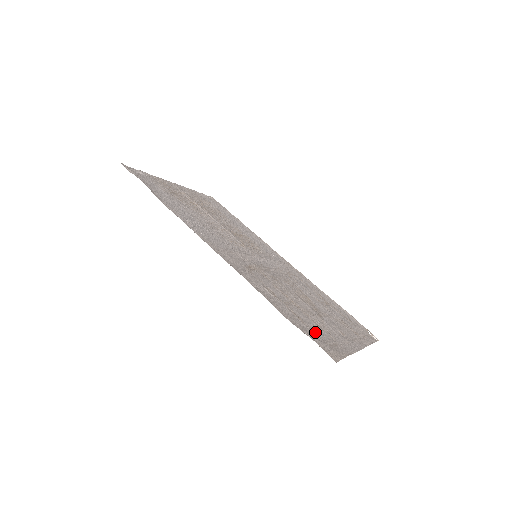
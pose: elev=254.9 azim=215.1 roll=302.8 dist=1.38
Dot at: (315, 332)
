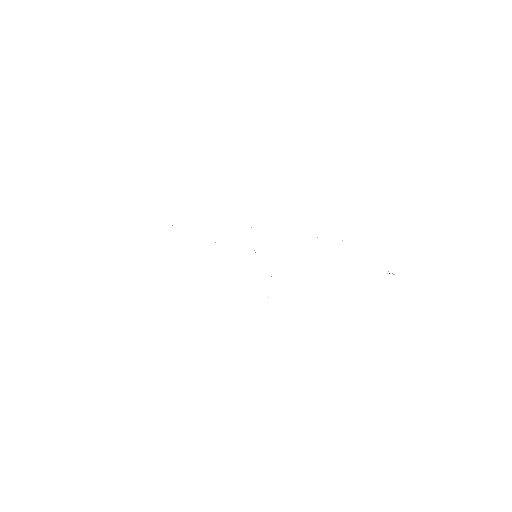
Dot at: occluded
